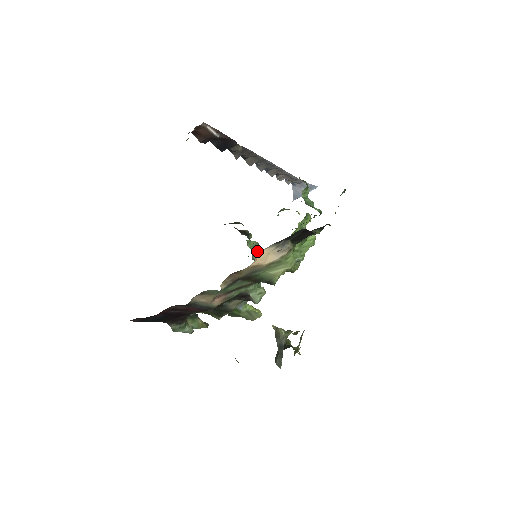
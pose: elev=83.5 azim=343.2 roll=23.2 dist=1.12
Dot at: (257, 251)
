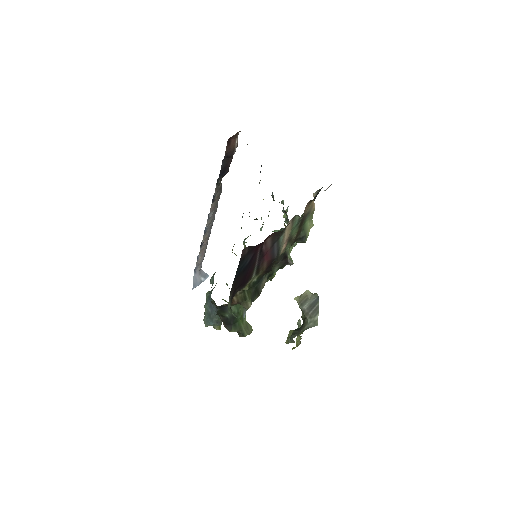
Dot at: (226, 283)
